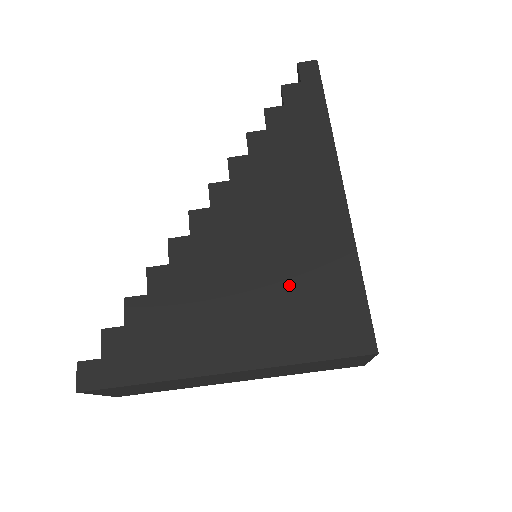
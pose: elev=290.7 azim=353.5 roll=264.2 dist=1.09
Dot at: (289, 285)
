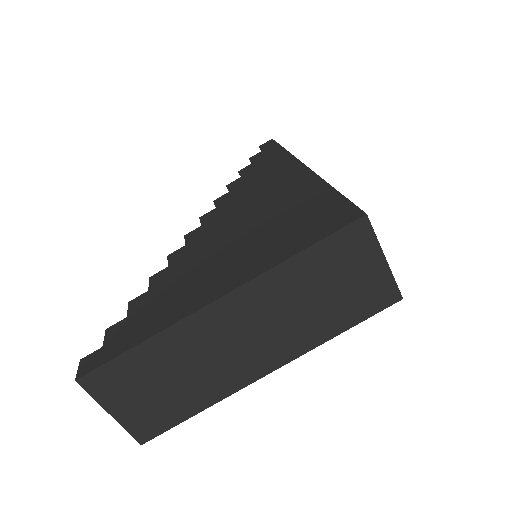
Dot at: (271, 225)
